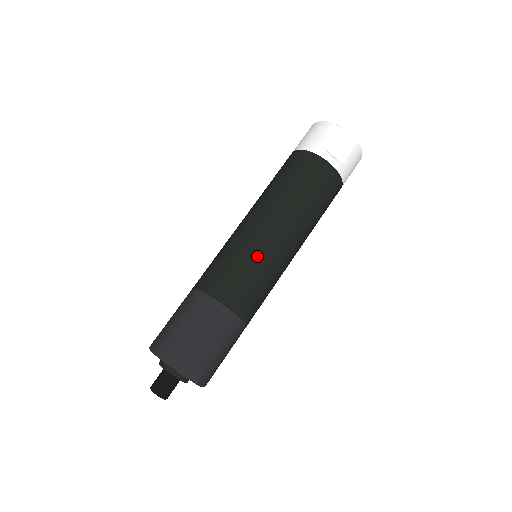
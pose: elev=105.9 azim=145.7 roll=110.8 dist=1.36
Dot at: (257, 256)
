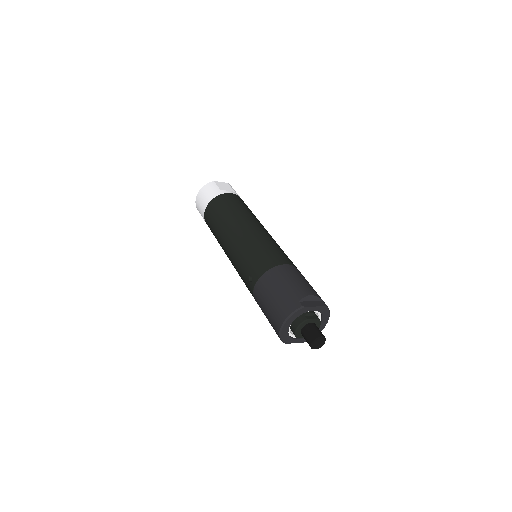
Dot at: (263, 239)
